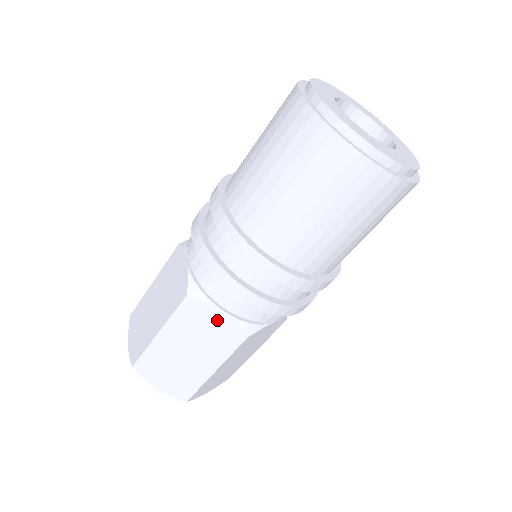
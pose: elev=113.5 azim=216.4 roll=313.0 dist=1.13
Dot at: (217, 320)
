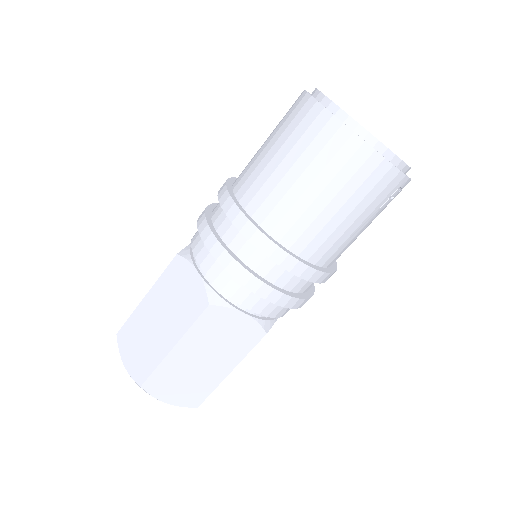
Dot at: (191, 282)
